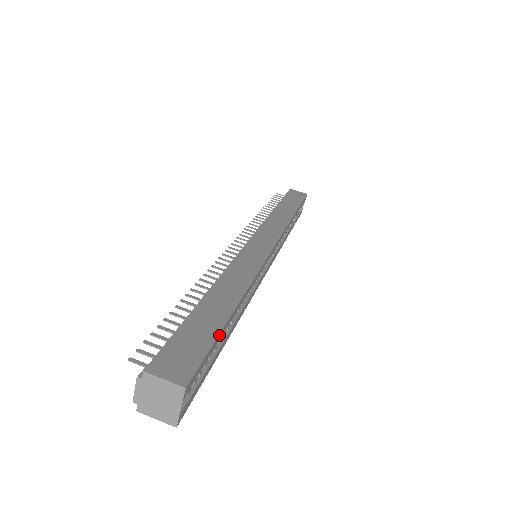
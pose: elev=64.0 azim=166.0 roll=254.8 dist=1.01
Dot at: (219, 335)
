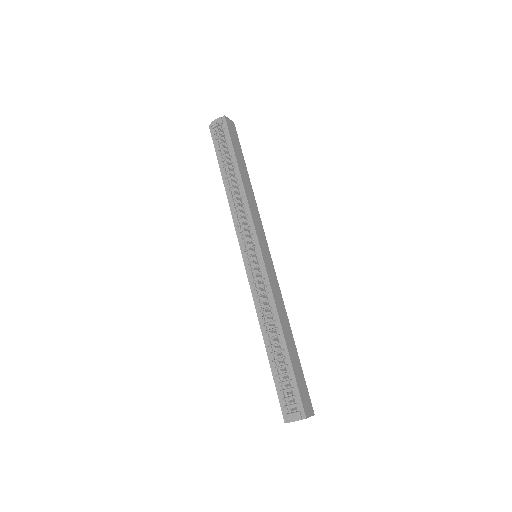
Dot at: (301, 370)
